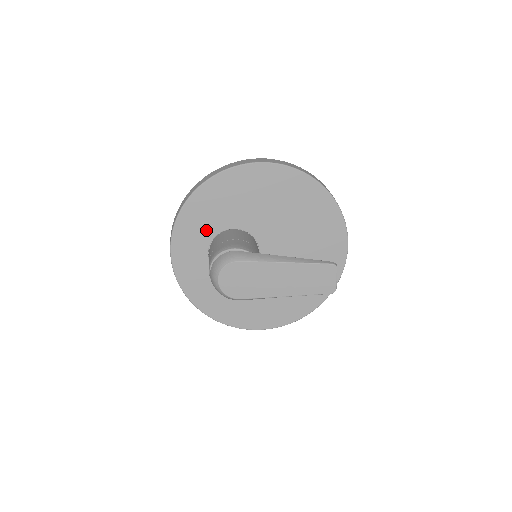
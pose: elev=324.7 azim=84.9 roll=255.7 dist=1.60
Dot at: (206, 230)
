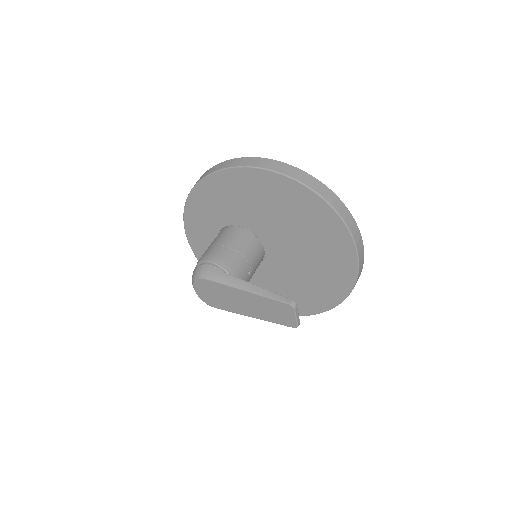
Dot at: (211, 223)
